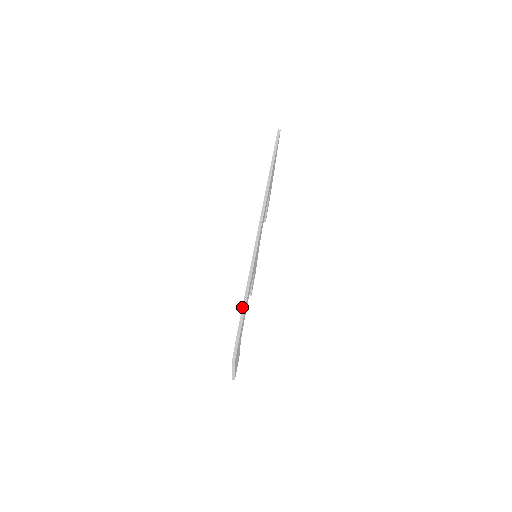
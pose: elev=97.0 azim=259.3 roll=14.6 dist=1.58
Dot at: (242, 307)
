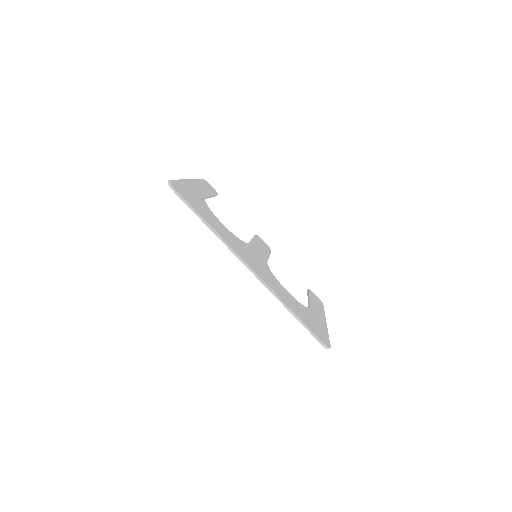
Dot at: occluded
